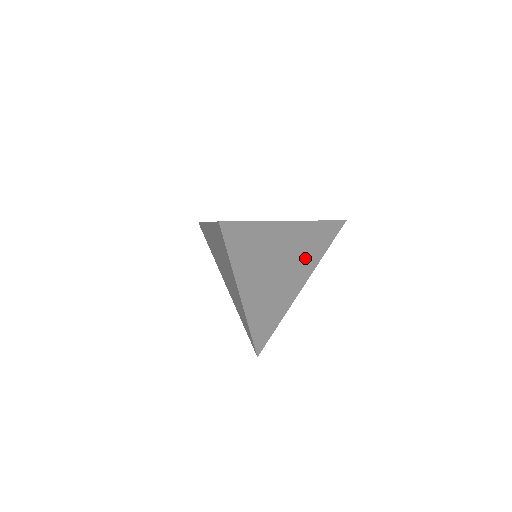
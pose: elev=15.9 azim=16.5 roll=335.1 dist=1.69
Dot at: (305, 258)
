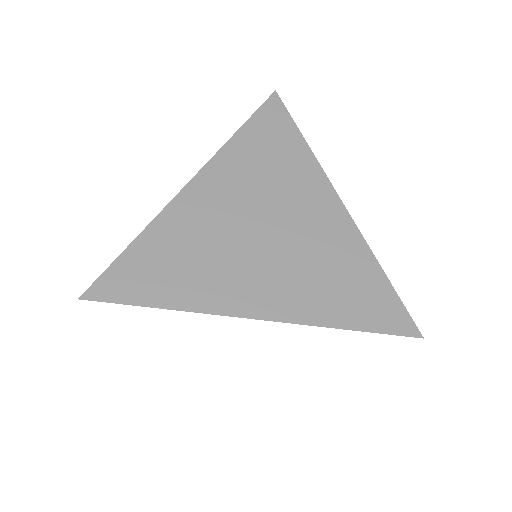
Dot at: occluded
